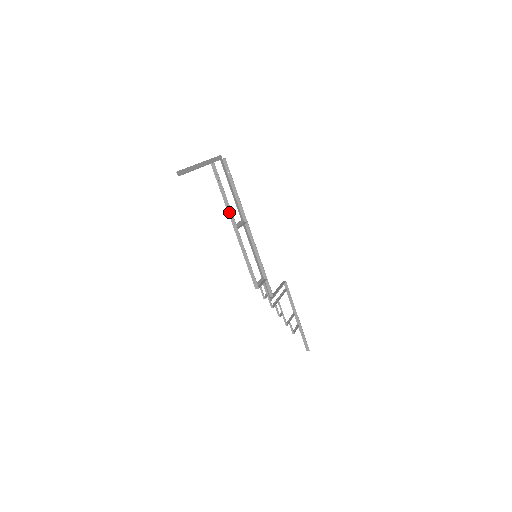
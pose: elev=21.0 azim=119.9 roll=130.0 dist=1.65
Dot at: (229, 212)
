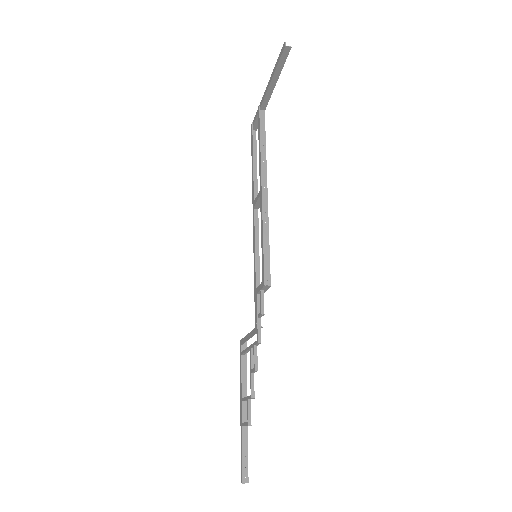
Dot at: (263, 168)
